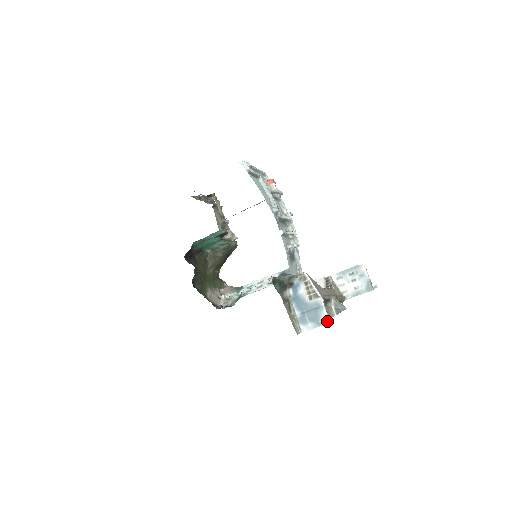
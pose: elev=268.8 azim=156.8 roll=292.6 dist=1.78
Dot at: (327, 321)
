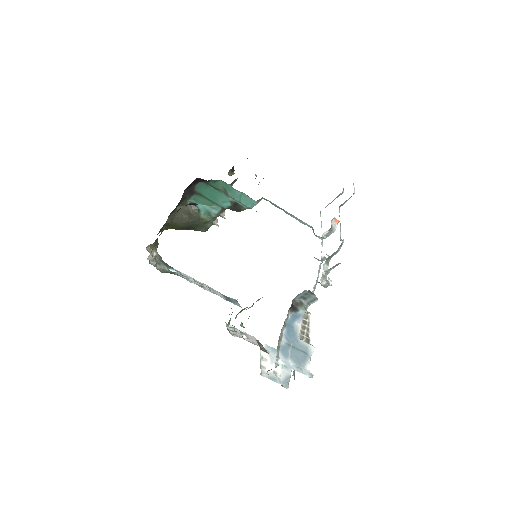
Dot at: (309, 372)
